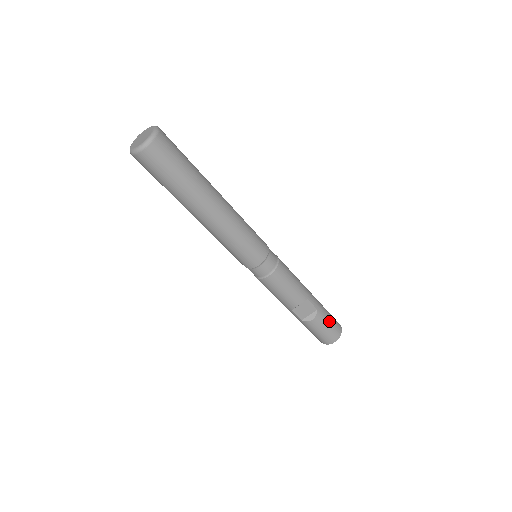
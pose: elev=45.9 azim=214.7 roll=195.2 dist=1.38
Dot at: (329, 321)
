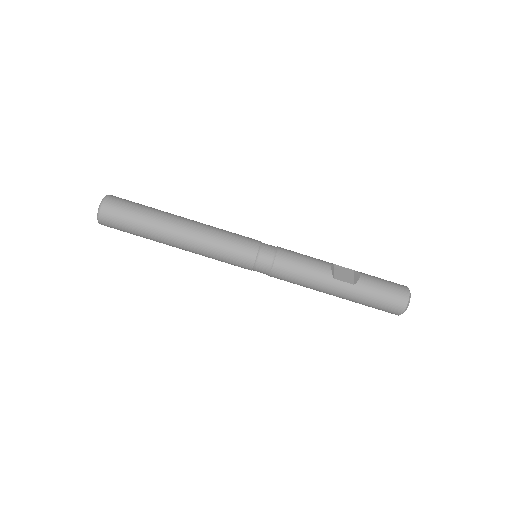
Dot at: occluded
